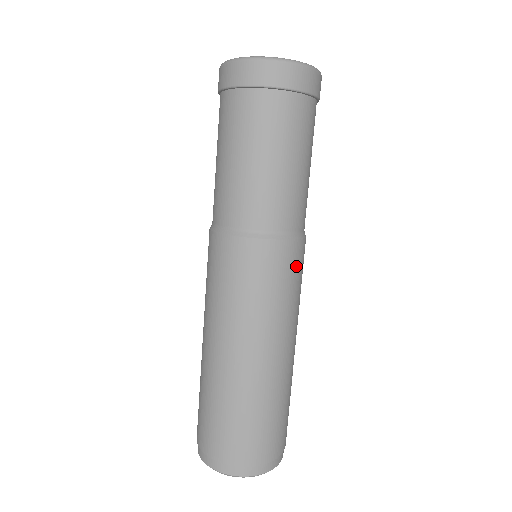
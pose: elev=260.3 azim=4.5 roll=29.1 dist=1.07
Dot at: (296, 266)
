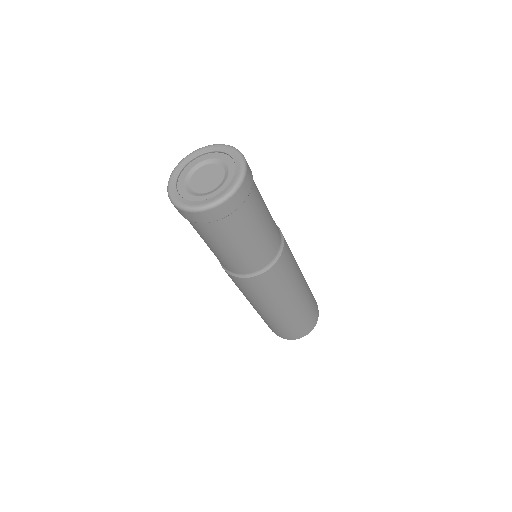
Dot at: (283, 269)
